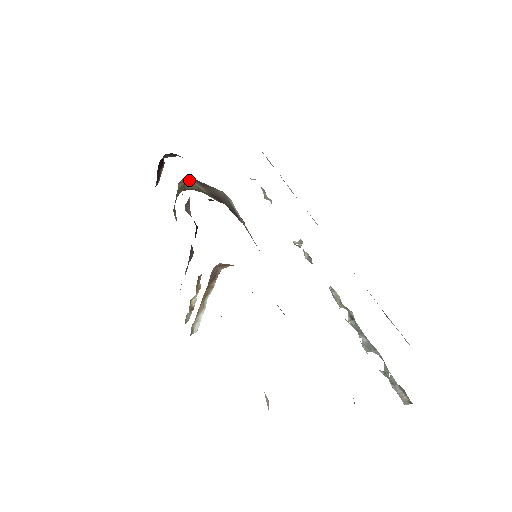
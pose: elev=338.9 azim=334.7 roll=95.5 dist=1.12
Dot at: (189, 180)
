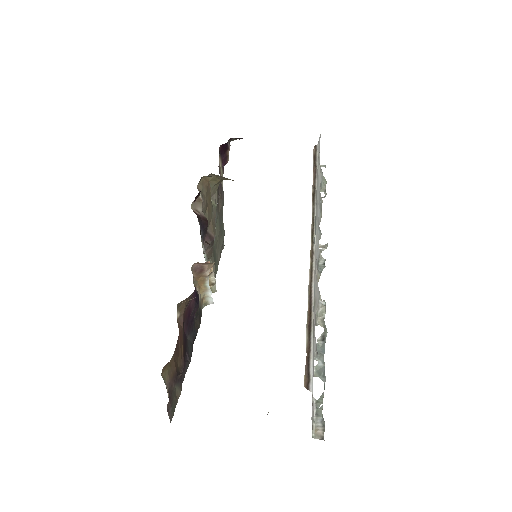
Dot at: (218, 175)
